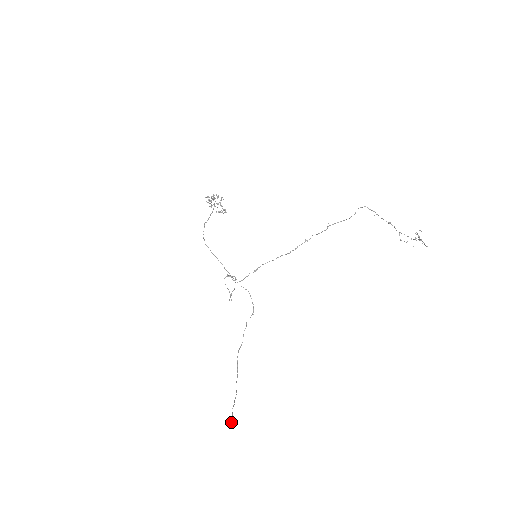
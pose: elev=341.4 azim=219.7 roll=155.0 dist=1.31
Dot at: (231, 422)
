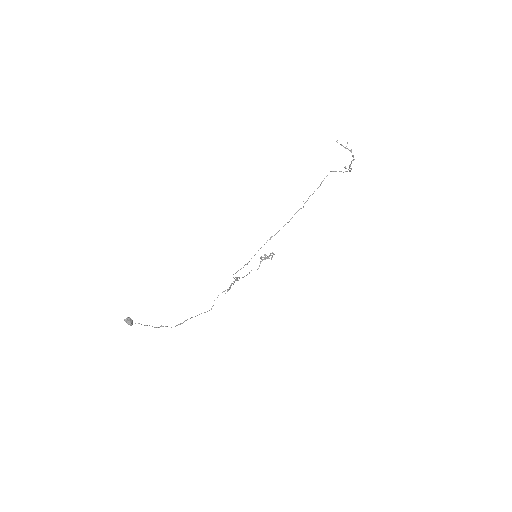
Dot at: (127, 317)
